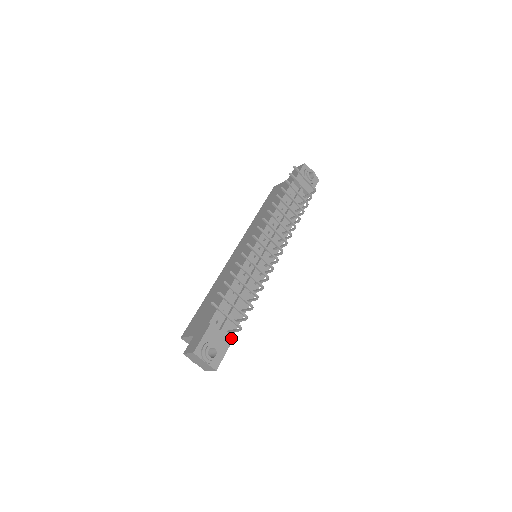
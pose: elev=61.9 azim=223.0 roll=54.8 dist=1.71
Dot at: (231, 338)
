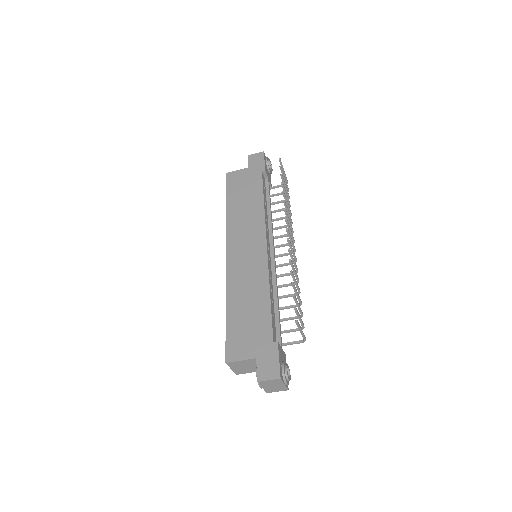
Dot at: occluded
